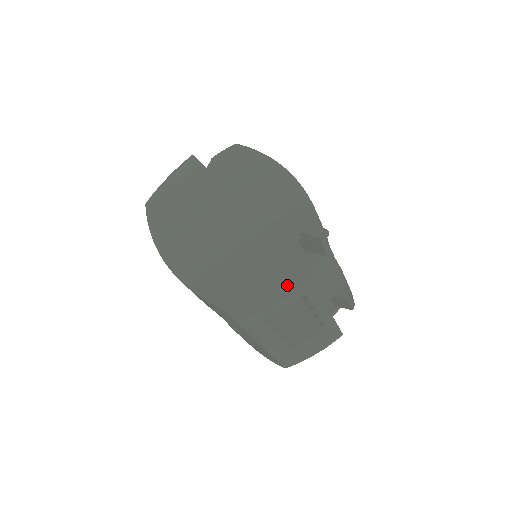
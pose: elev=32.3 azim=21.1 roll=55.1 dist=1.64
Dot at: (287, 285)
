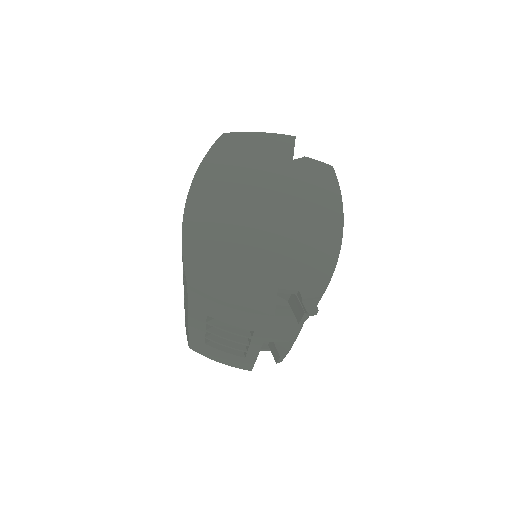
Dot at: (248, 316)
